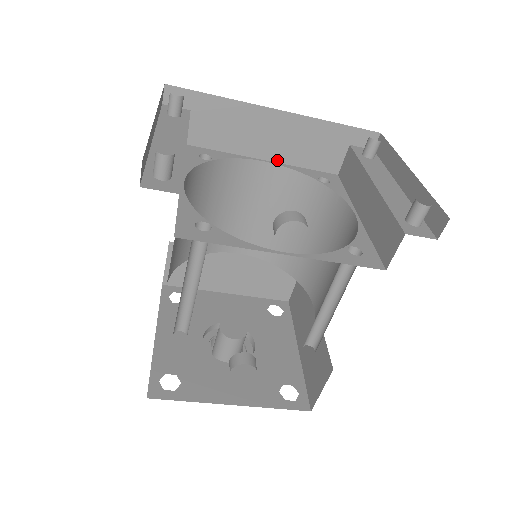
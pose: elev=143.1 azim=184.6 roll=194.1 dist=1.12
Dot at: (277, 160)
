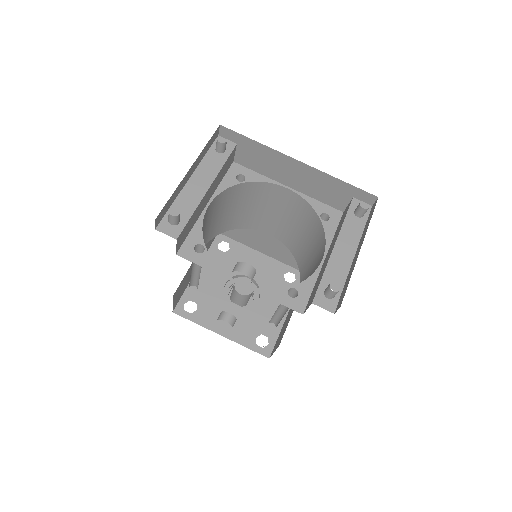
Dot at: (297, 189)
